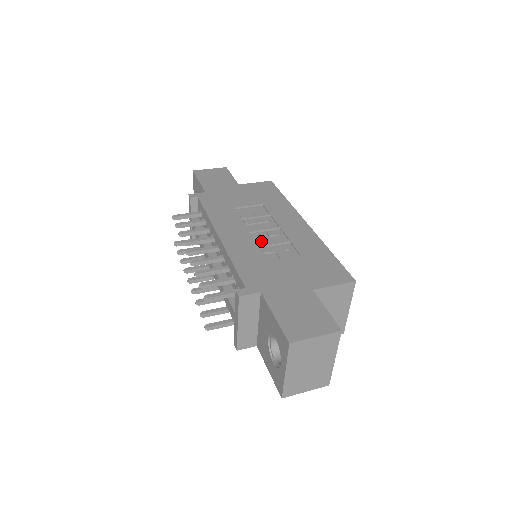
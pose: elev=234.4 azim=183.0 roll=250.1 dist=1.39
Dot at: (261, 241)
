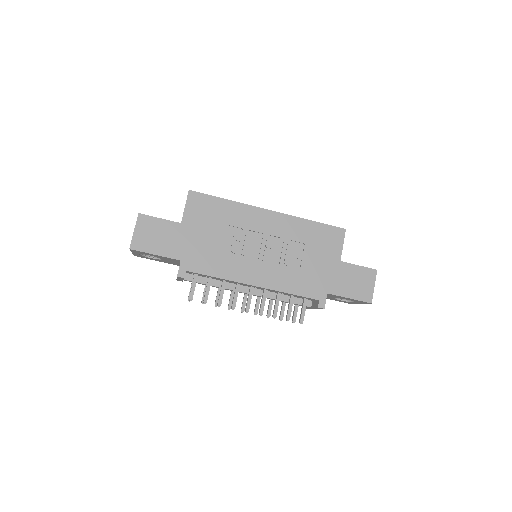
Dot at: (274, 259)
